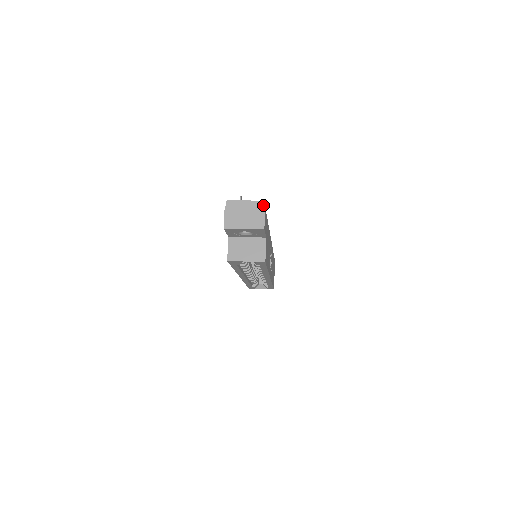
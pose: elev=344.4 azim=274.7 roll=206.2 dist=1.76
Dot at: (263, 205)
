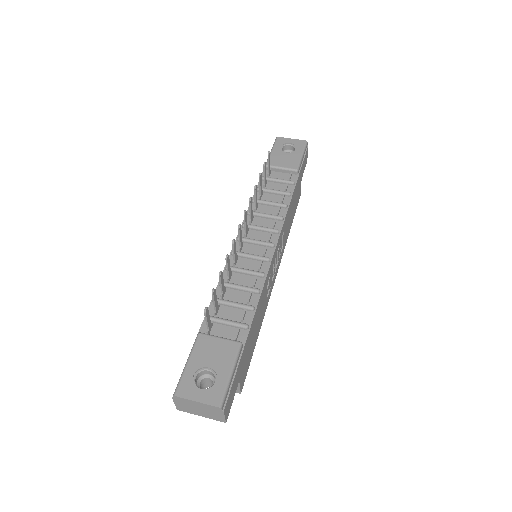
Dot at: (221, 410)
